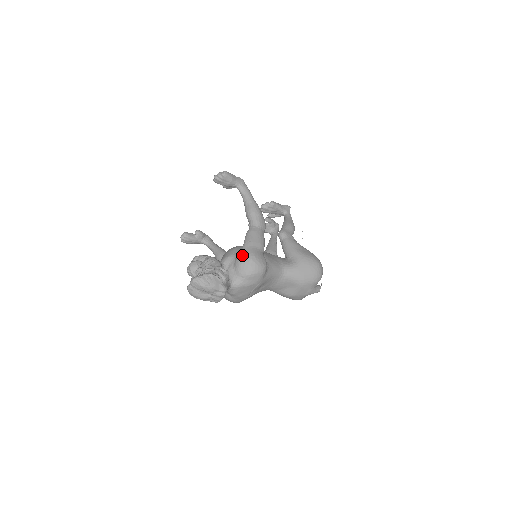
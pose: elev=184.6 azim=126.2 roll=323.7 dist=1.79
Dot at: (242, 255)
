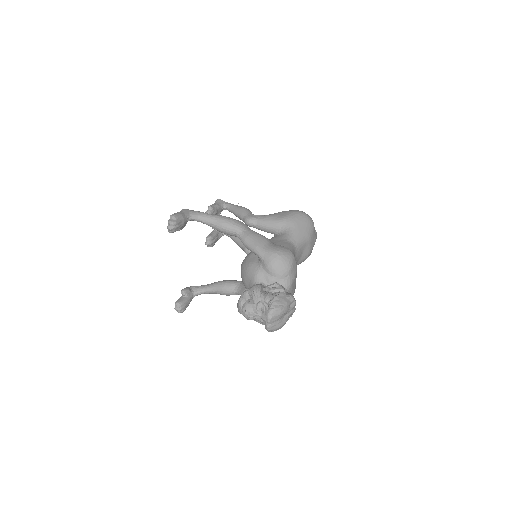
Dot at: (268, 261)
